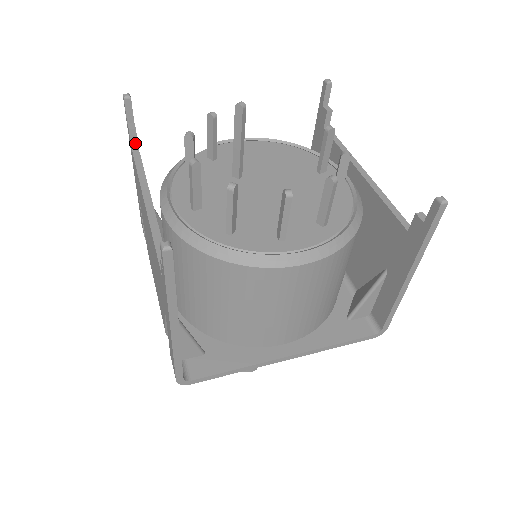
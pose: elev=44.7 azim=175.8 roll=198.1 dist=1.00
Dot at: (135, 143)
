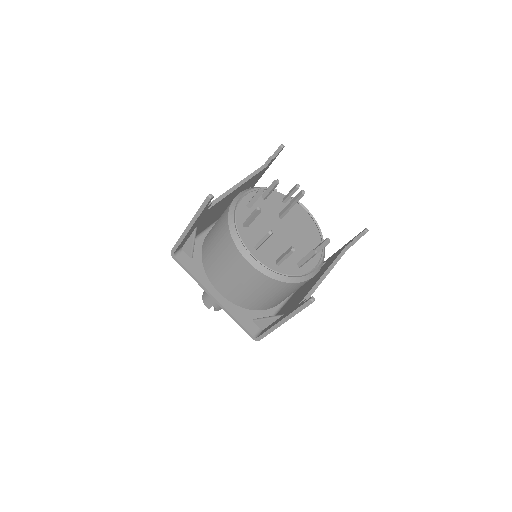
Dot at: (267, 164)
